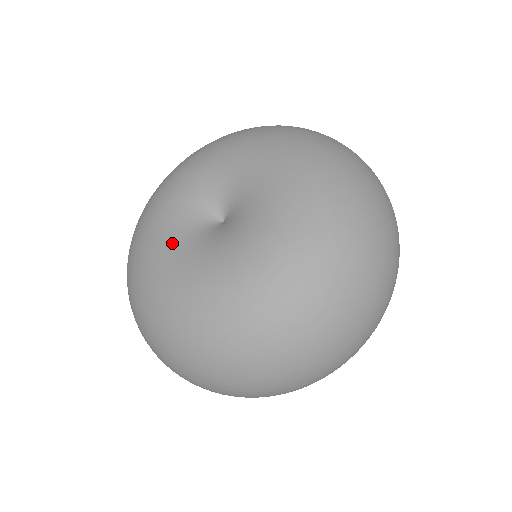
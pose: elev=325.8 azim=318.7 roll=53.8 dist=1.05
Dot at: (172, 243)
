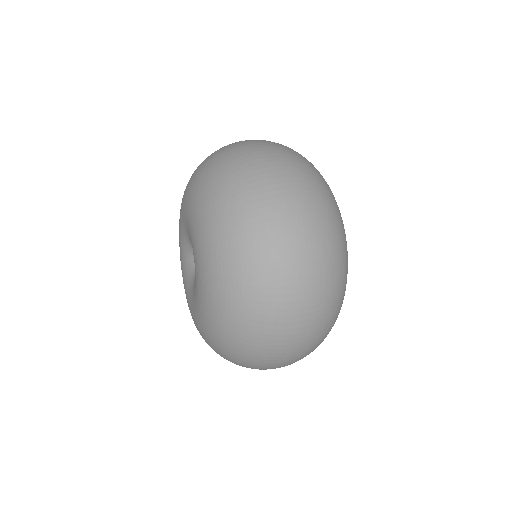
Dot at: (186, 289)
